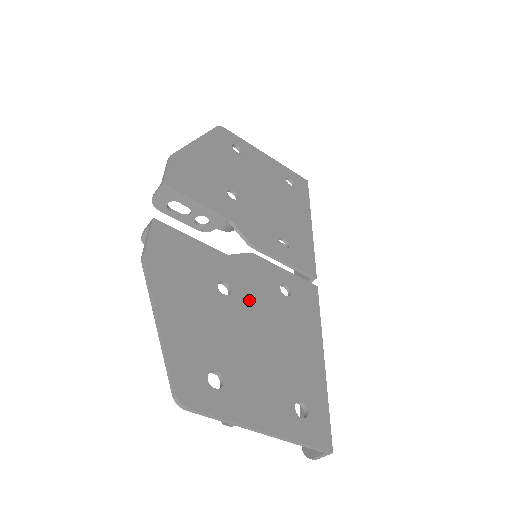
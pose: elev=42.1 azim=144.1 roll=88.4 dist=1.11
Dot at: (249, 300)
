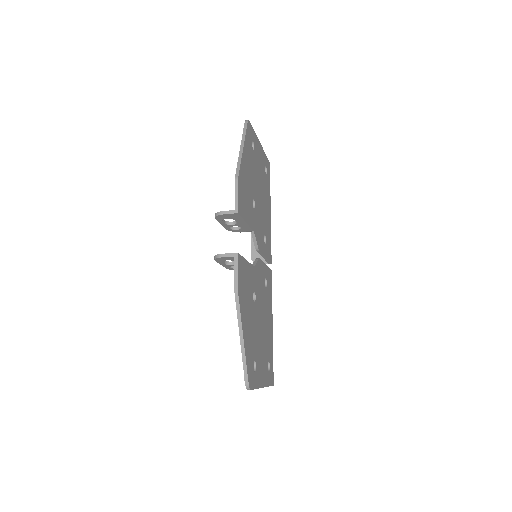
Dot at: (259, 300)
